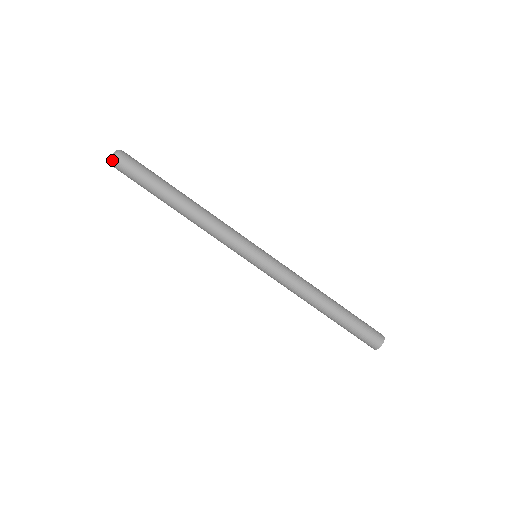
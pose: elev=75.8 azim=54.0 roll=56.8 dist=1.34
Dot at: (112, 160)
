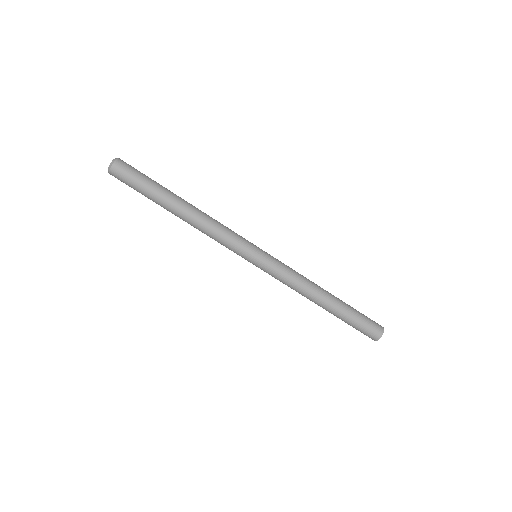
Dot at: occluded
